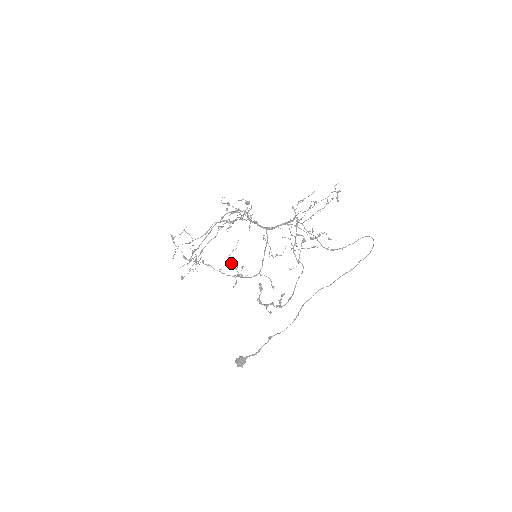
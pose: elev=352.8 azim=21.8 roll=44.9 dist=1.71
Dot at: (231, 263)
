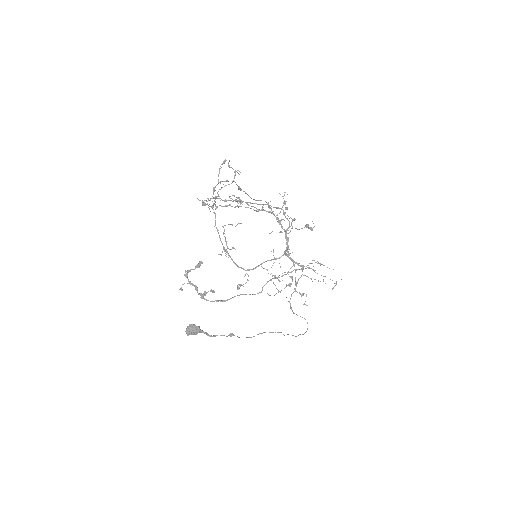
Dot at: occluded
